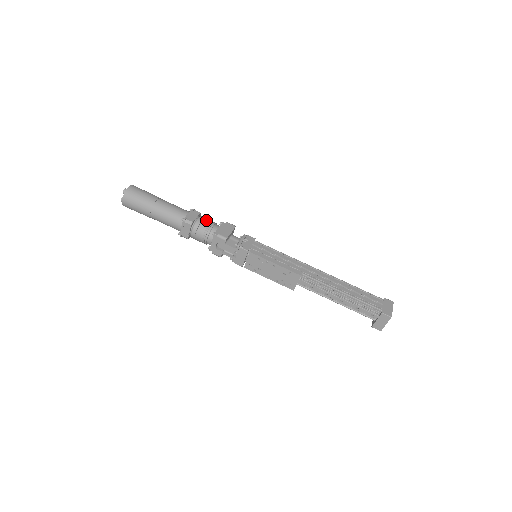
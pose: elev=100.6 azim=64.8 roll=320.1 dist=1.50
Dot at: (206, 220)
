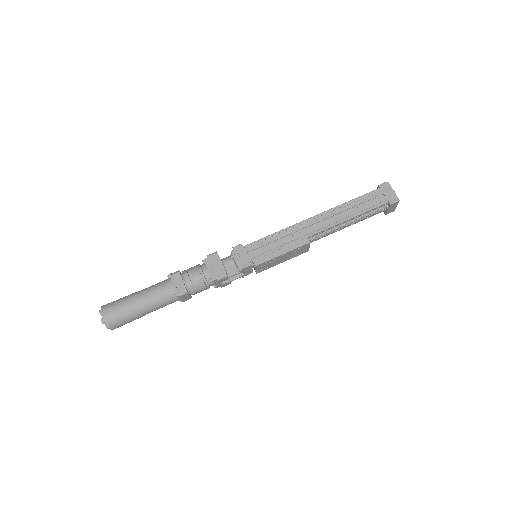
Dot at: (192, 275)
